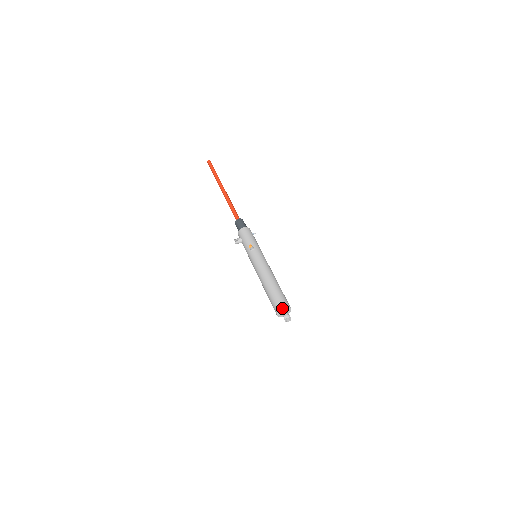
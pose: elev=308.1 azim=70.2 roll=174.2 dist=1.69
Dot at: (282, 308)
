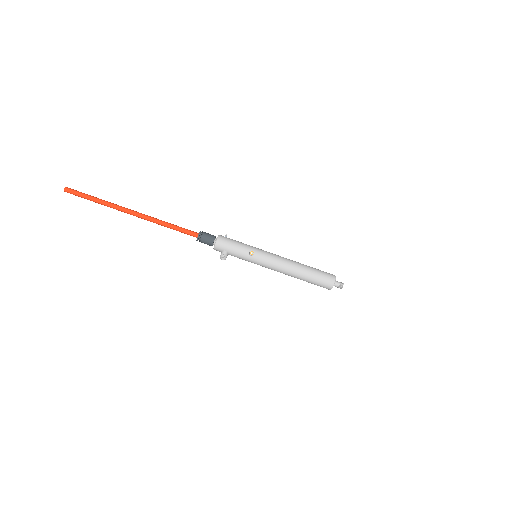
Dot at: (335, 282)
